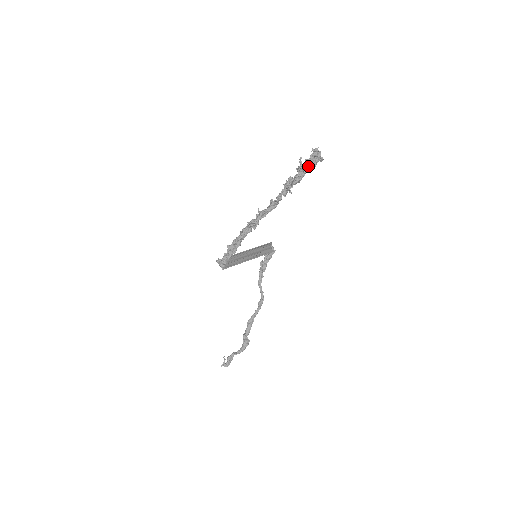
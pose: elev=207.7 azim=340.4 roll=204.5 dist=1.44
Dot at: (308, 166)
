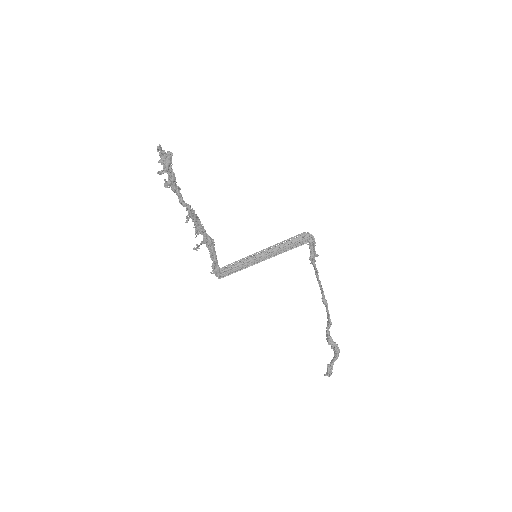
Dot at: (164, 166)
